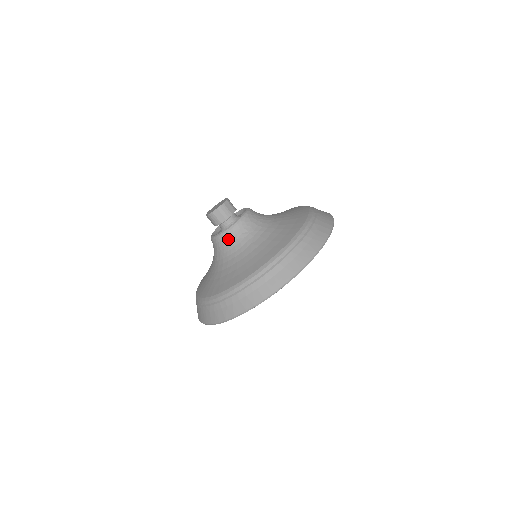
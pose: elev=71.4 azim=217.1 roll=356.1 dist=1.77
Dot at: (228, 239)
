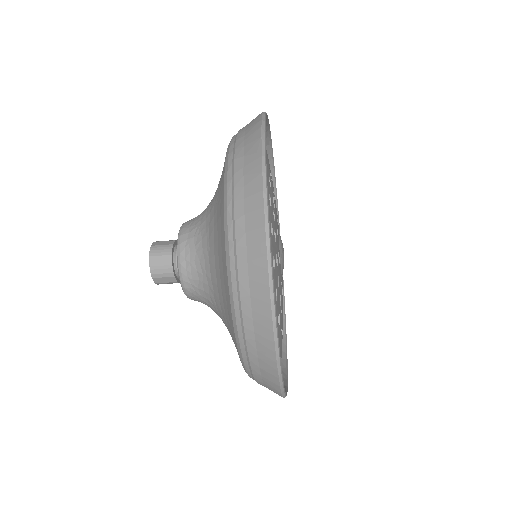
Dot at: (197, 300)
